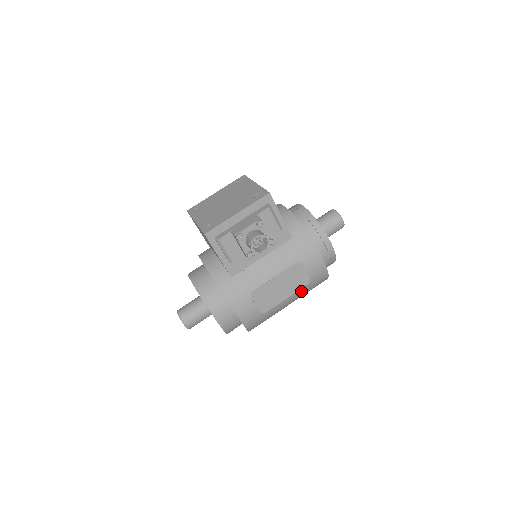
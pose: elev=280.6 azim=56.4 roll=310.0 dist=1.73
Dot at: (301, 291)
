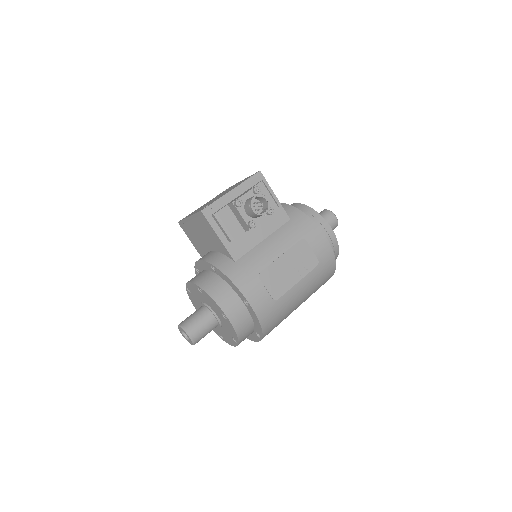
Dot at: (311, 277)
